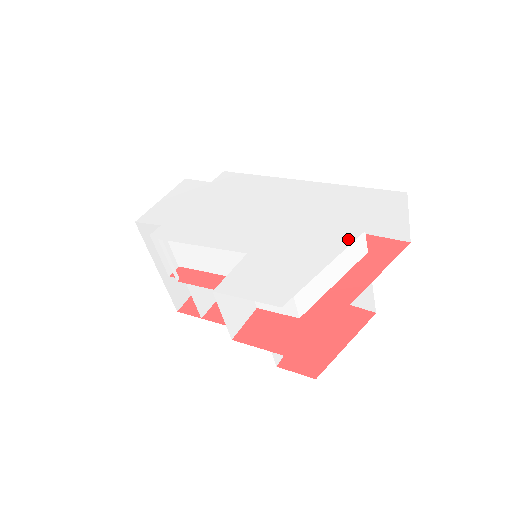
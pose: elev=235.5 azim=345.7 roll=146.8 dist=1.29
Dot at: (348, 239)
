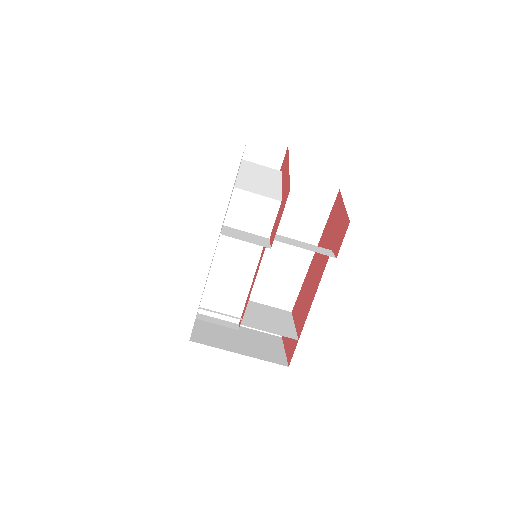
Dot at: occluded
